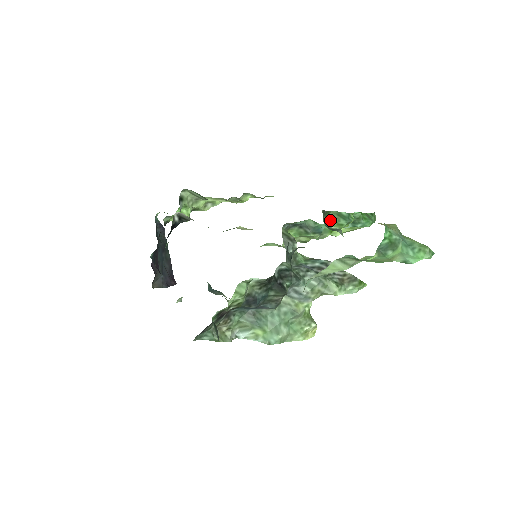
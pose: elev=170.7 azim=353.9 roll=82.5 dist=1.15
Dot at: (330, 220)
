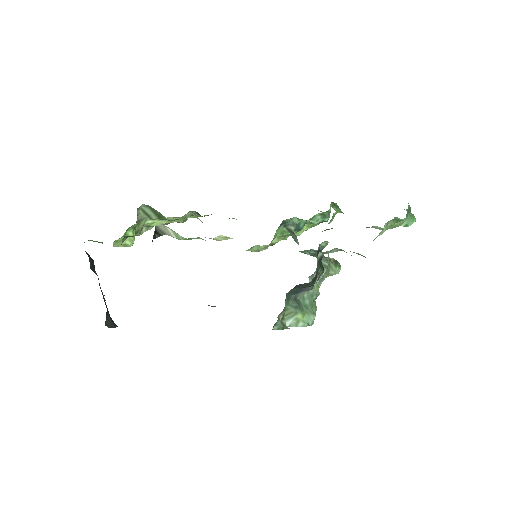
Dot at: (333, 208)
